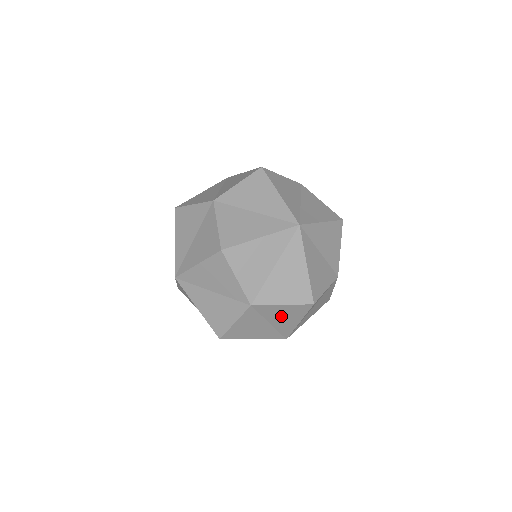
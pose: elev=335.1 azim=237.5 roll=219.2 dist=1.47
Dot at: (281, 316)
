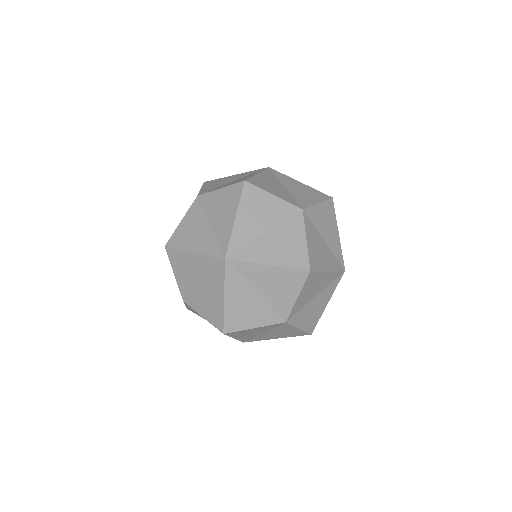
Dot at: (325, 225)
